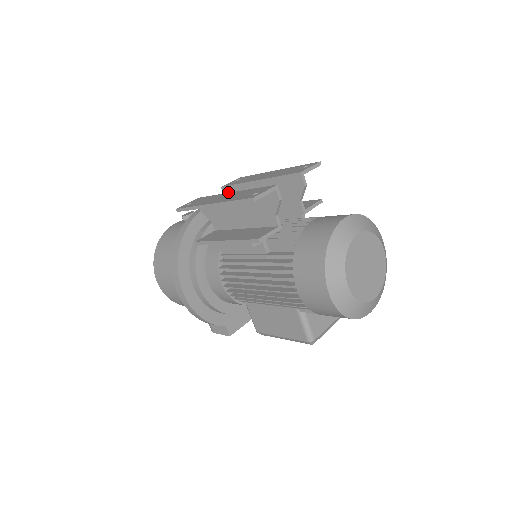
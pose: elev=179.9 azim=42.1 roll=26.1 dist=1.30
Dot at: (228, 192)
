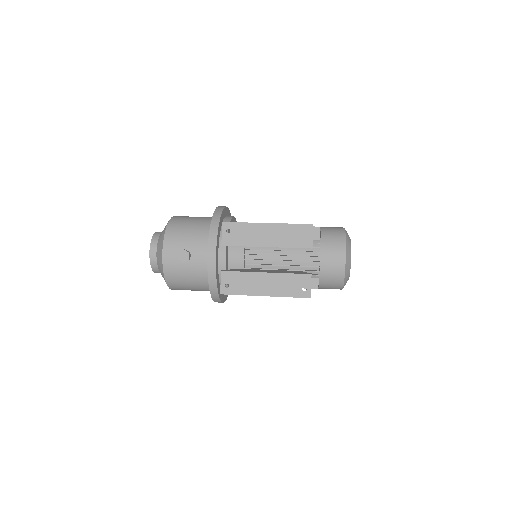
Dot at: occluded
